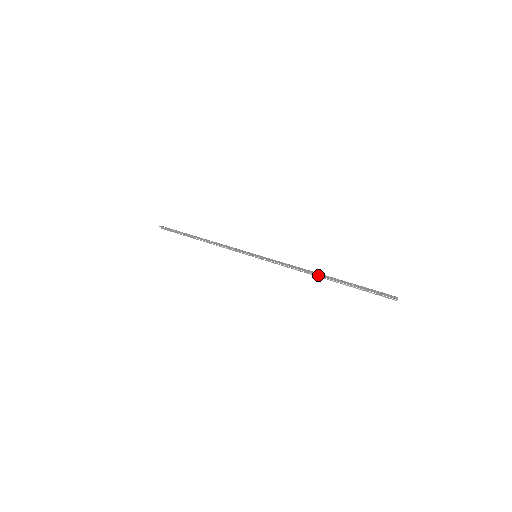
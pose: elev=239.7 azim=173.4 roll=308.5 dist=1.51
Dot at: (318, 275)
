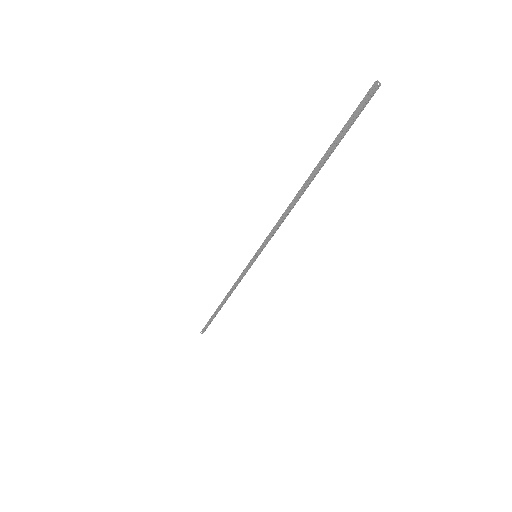
Dot at: (300, 191)
